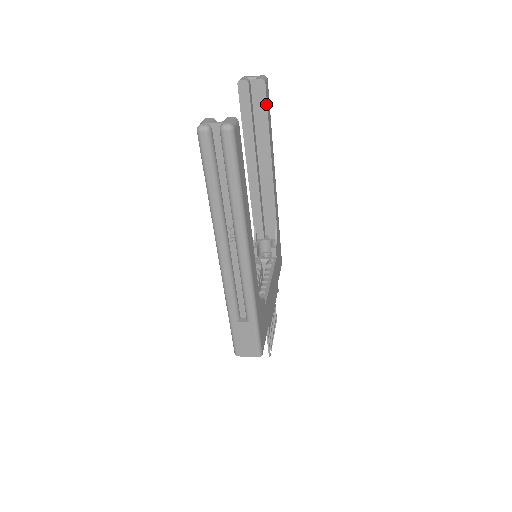
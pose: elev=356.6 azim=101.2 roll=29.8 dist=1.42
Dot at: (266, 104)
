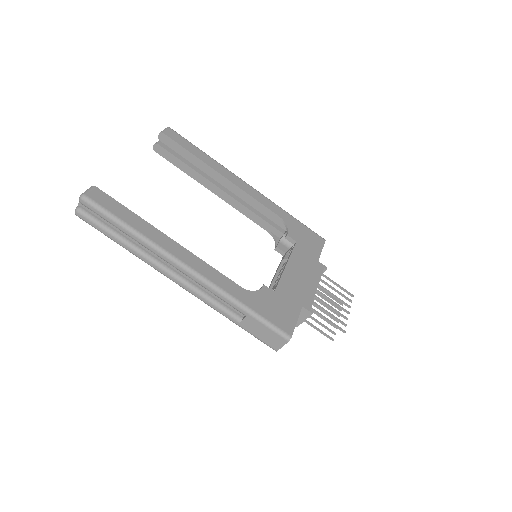
Dot at: (178, 145)
